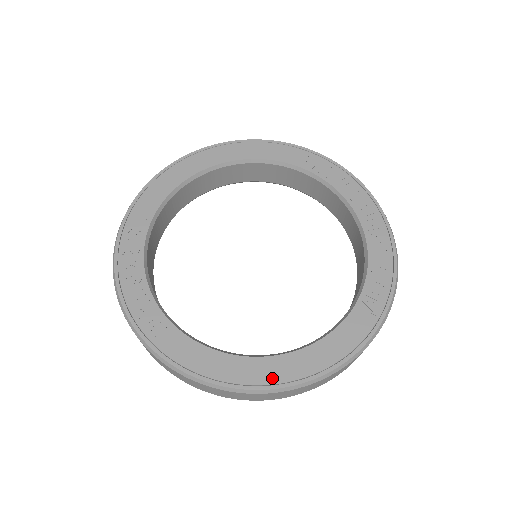
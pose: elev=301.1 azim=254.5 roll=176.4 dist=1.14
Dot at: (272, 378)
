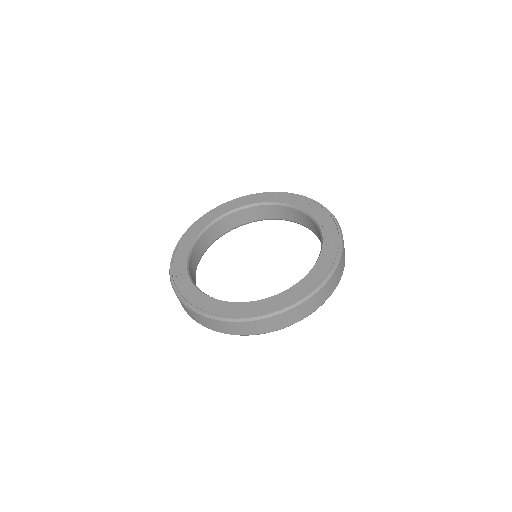
Dot at: (281, 304)
